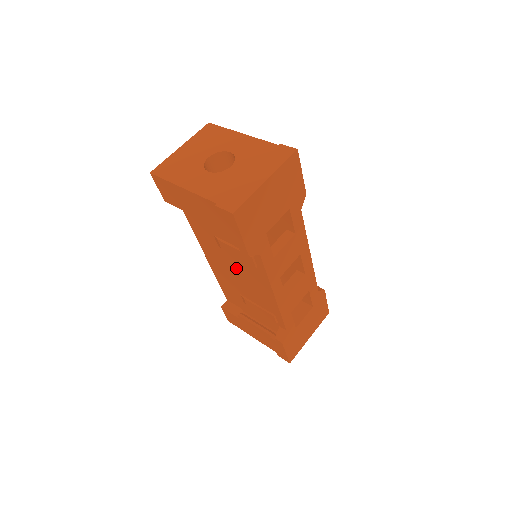
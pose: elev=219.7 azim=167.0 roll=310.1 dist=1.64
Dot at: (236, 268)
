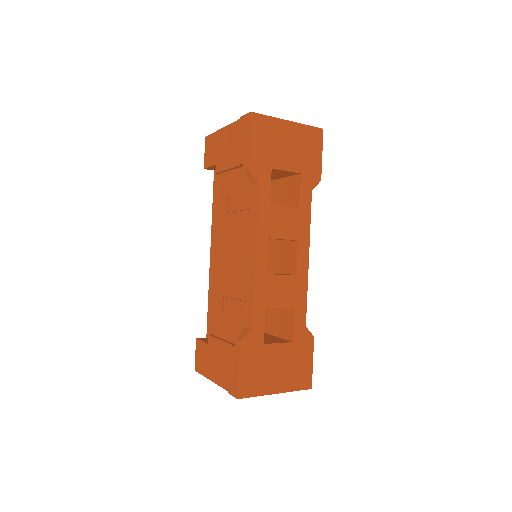
Dot at: (232, 239)
